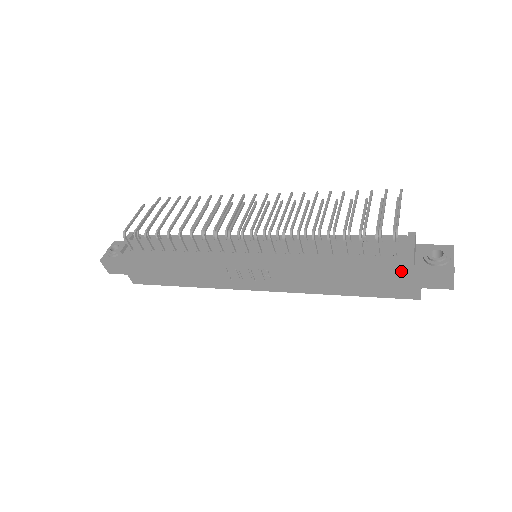
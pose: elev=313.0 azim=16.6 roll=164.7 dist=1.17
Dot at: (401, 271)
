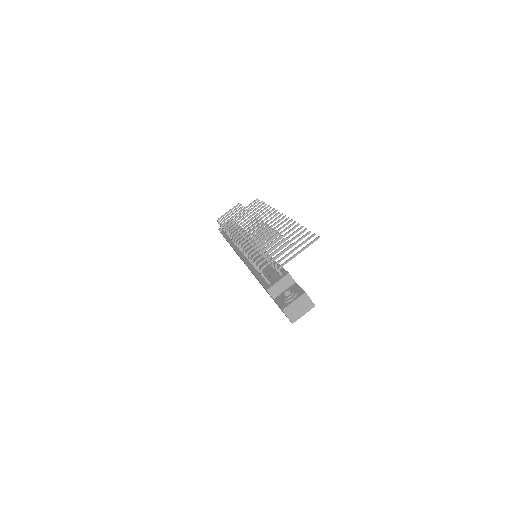
Dot at: occluded
